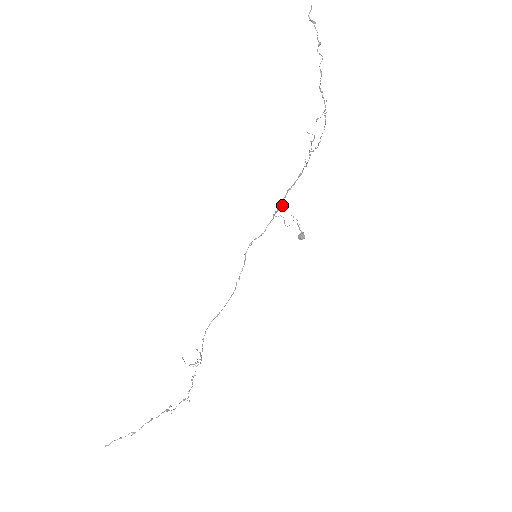
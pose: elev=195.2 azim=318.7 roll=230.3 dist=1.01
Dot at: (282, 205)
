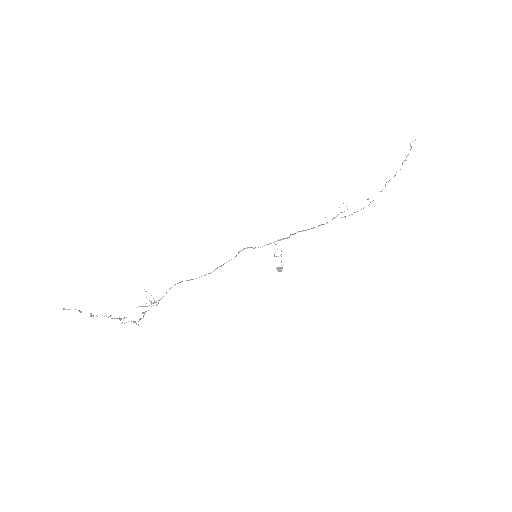
Dot at: (287, 238)
